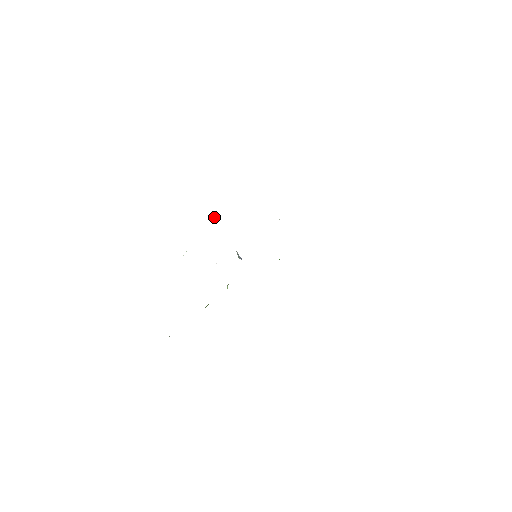
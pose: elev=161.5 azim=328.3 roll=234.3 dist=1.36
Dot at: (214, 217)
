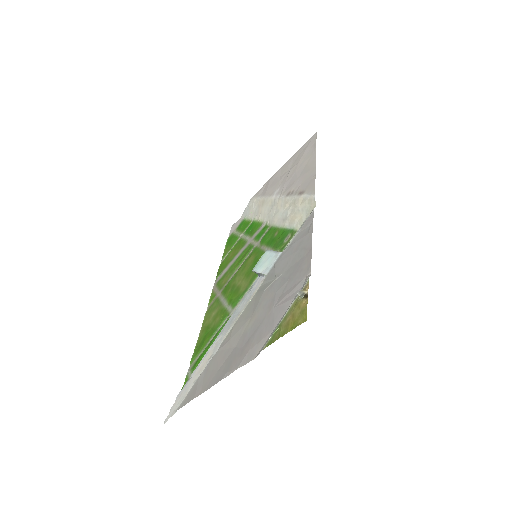
Dot at: (302, 291)
